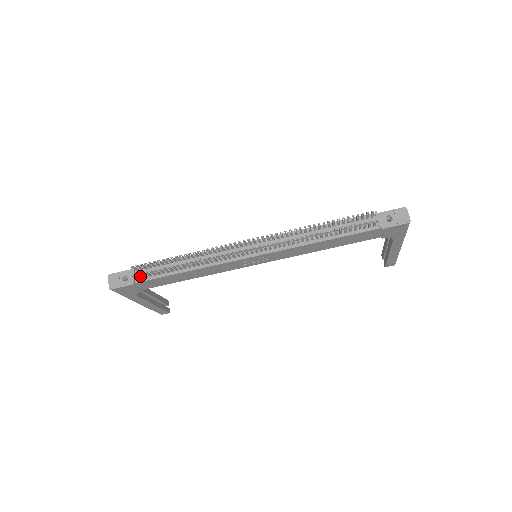
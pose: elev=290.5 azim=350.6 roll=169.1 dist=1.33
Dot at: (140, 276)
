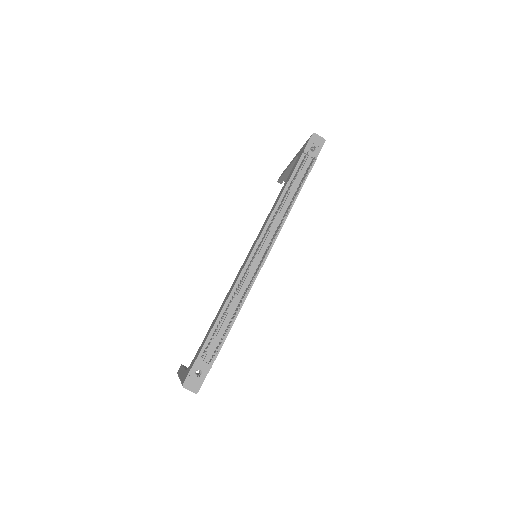
Dot at: (214, 356)
